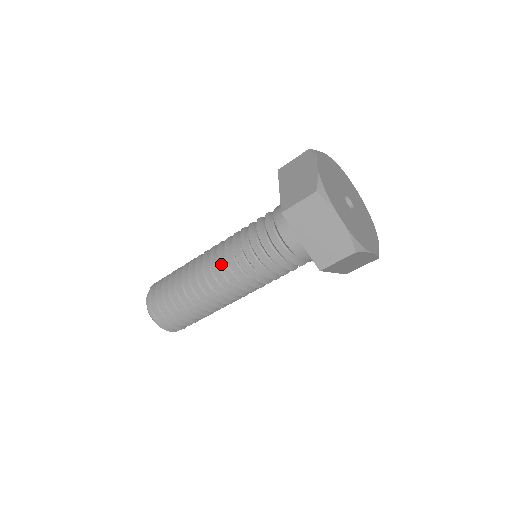
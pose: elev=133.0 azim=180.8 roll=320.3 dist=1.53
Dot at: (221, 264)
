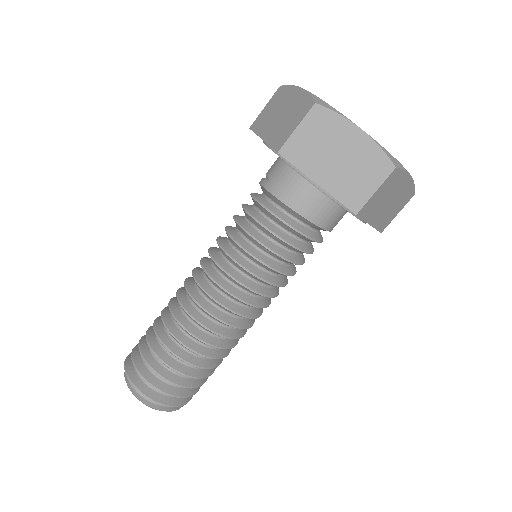
Dot at: (249, 302)
